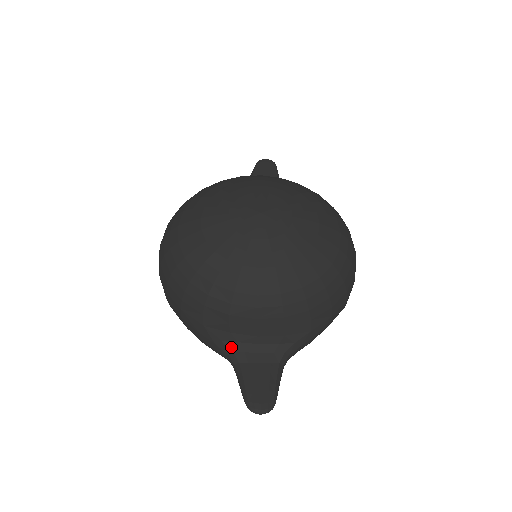
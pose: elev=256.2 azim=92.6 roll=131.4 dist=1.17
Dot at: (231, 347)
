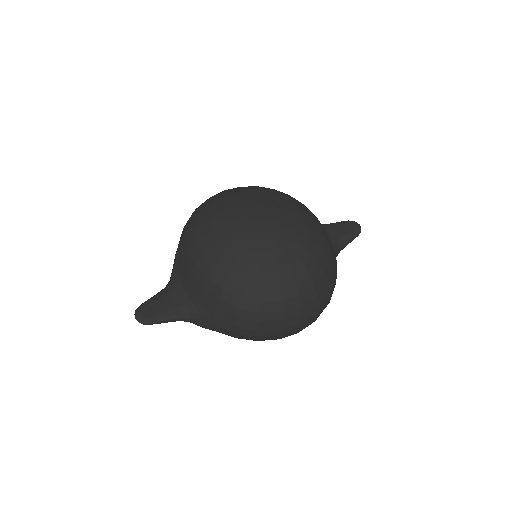
Dot at: (174, 277)
